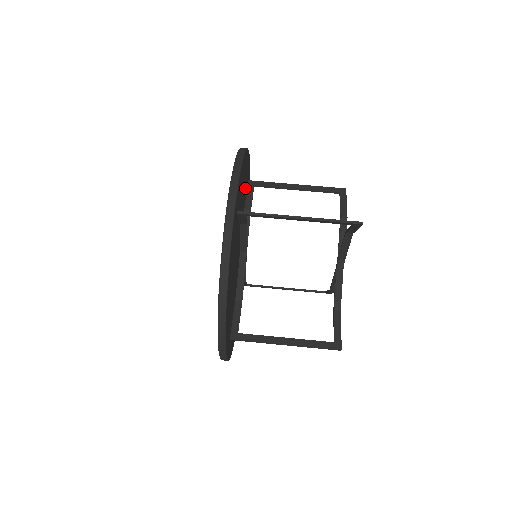
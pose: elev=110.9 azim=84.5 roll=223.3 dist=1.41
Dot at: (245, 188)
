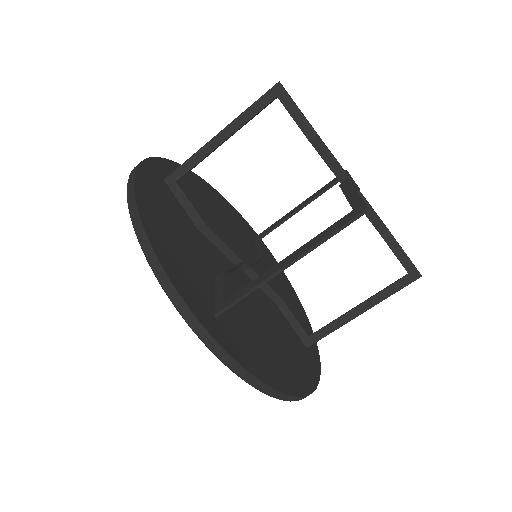
Dot at: (176, 216)
